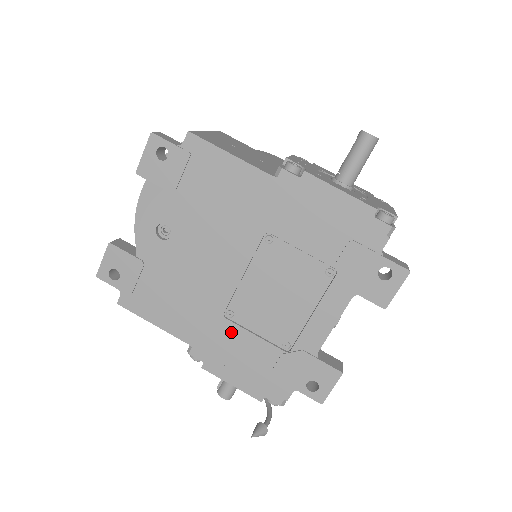
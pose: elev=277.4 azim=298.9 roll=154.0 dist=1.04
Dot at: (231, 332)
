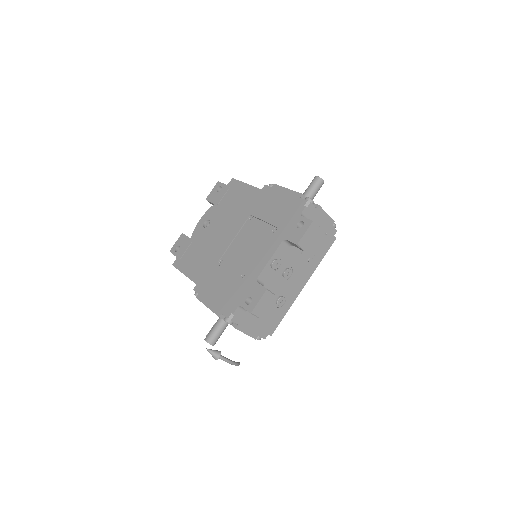
Dot at: (218, 272)
